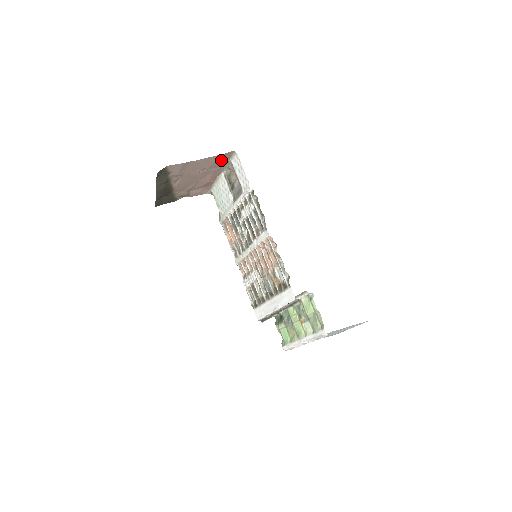
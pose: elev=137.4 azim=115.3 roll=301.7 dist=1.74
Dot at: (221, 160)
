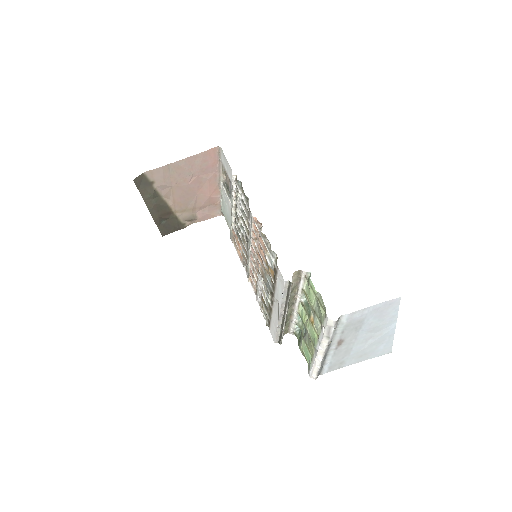
Dot at: (209, 161)
